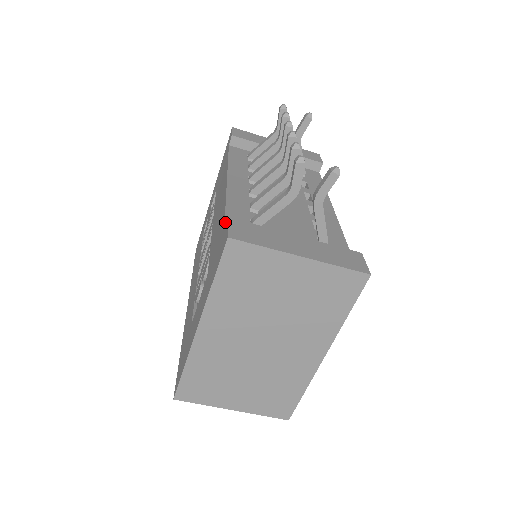
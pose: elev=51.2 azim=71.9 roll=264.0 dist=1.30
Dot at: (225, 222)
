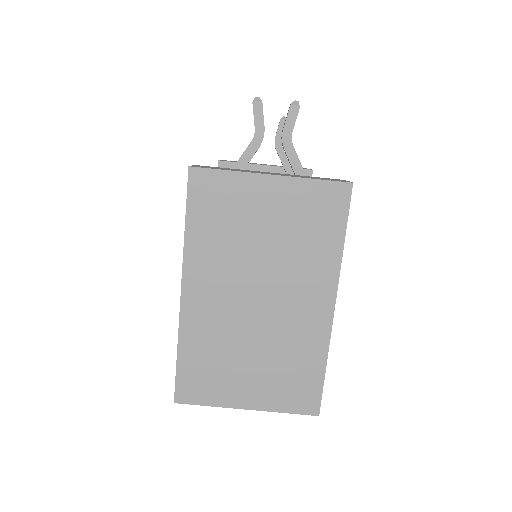
Dot at: occluded
